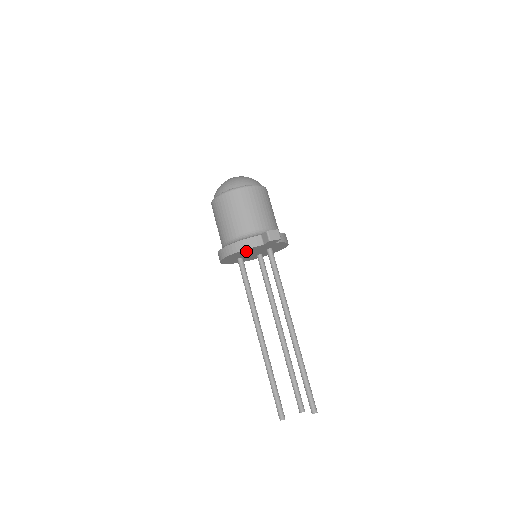
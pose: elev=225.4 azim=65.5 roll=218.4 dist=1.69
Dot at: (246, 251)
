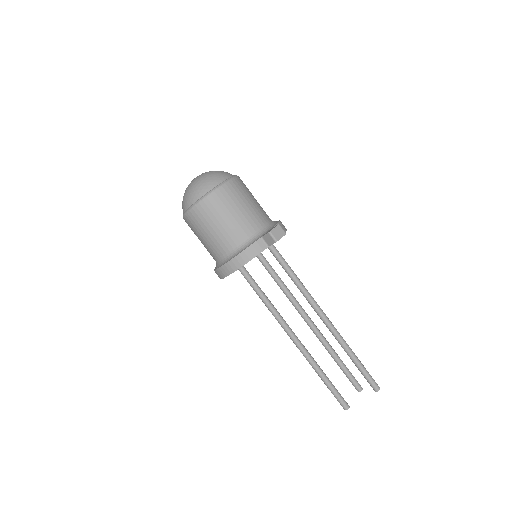
Dot at: occluded
